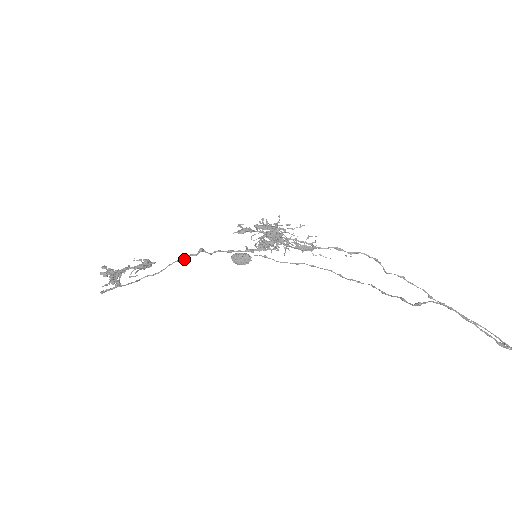
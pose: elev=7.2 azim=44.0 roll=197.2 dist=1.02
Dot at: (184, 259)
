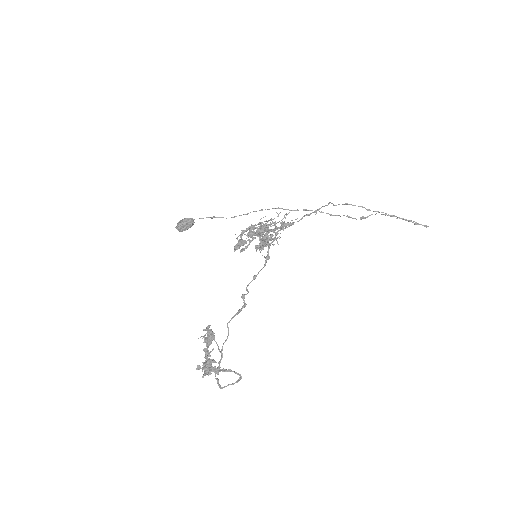
Dot at: occluded
